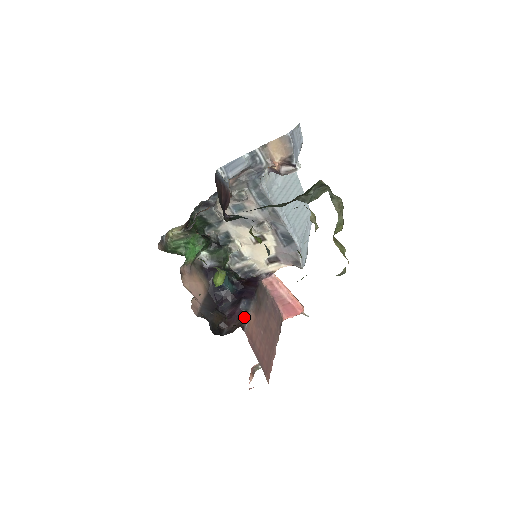
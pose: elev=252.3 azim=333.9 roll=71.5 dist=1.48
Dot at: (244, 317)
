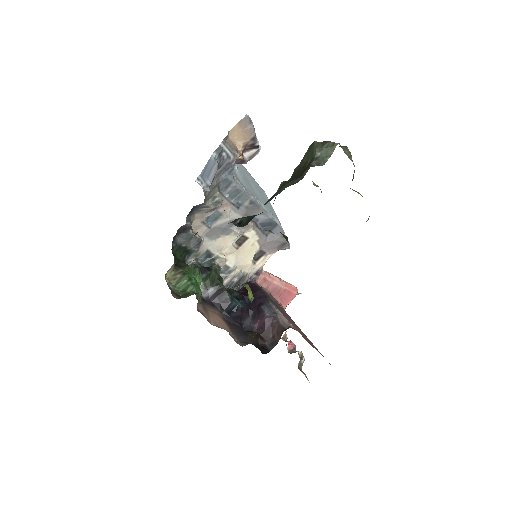
Dot at: (278, 320)
